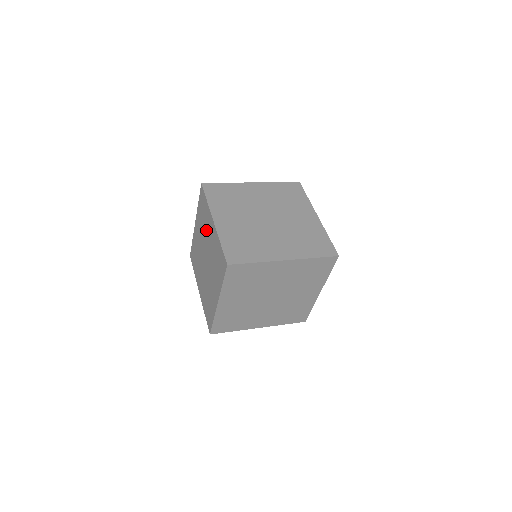
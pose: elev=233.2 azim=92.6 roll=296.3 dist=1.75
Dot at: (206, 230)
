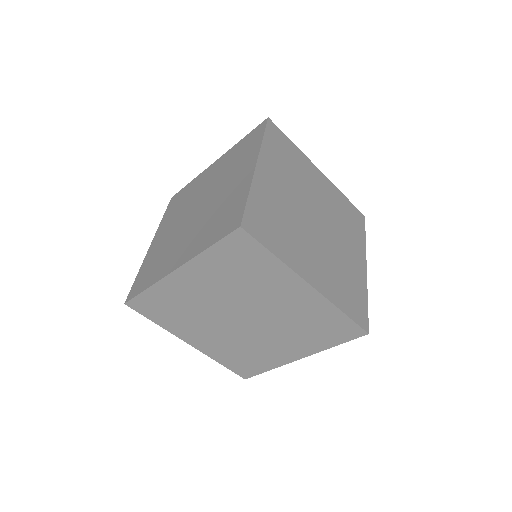
Dot at: (230, 173)
